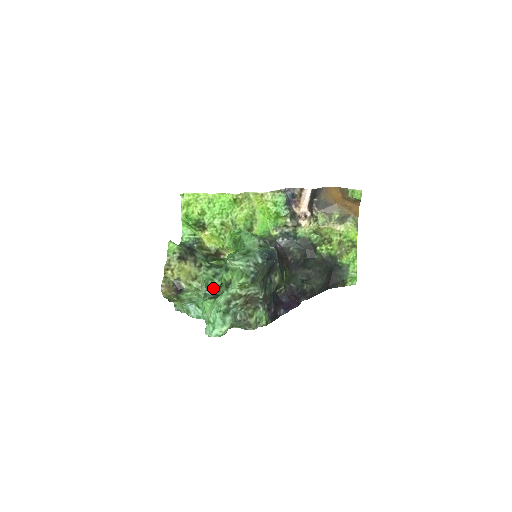
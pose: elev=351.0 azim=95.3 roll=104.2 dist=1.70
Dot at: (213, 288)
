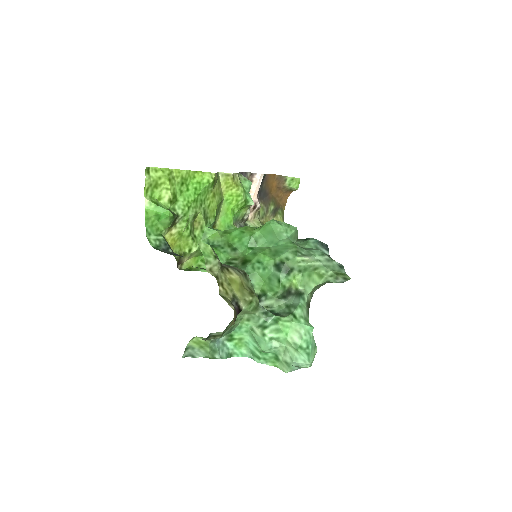
Dot at: occluded
